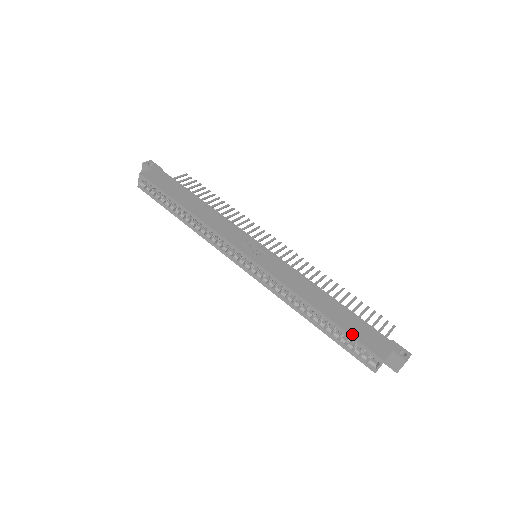
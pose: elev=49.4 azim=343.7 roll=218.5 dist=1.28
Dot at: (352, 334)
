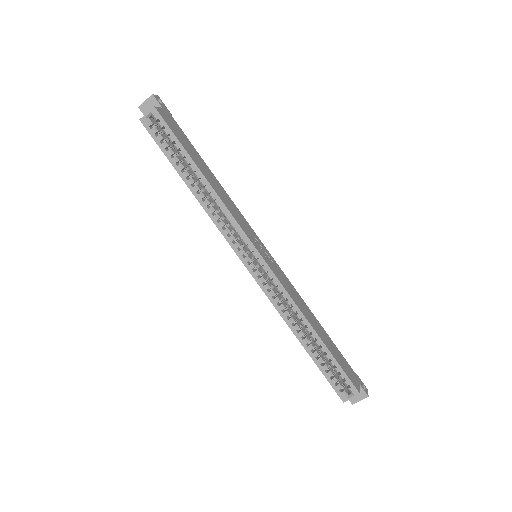
Dot at: (339, 363)
